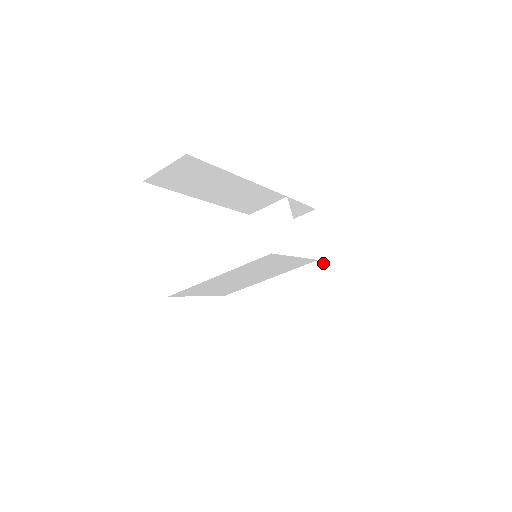
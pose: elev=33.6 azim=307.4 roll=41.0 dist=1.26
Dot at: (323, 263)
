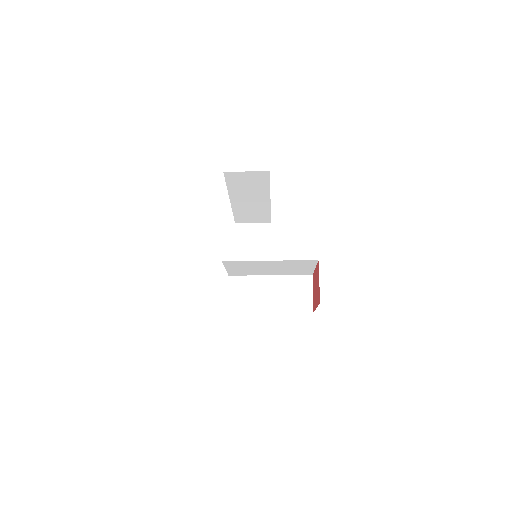
Dot at: occluded
